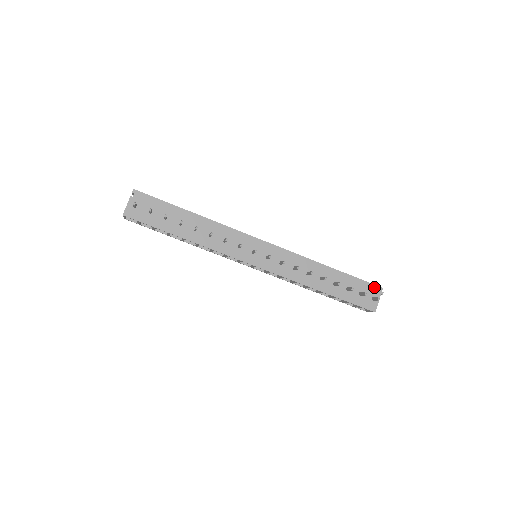
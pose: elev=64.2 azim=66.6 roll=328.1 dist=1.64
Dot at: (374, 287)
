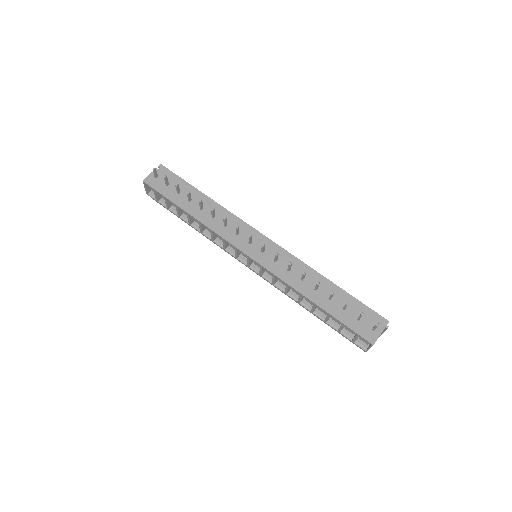
Dot at: (378, 317)
